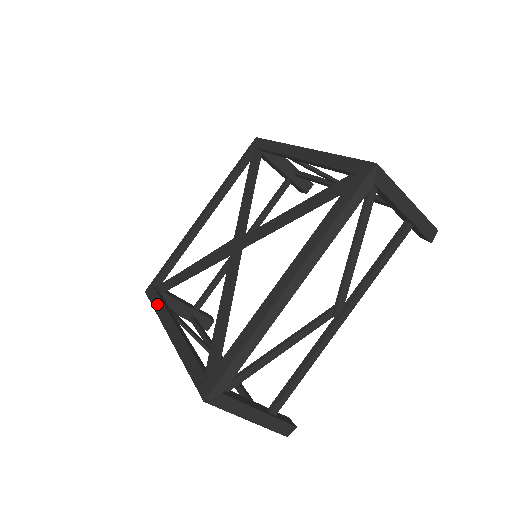
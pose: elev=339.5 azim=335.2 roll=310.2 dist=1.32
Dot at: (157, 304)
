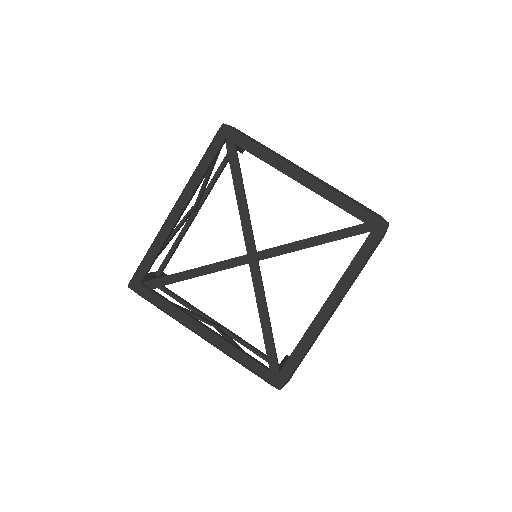
Dot at: (164, 305)
